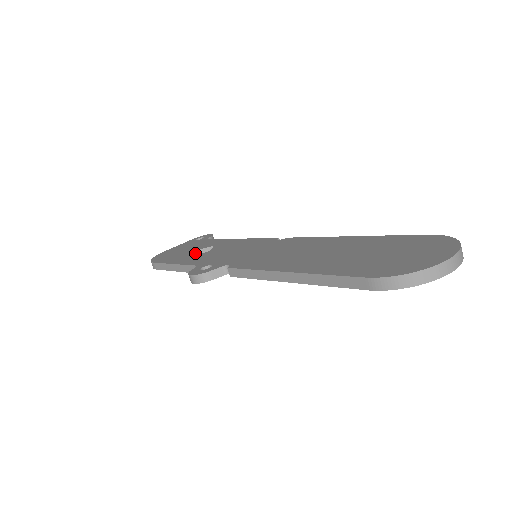
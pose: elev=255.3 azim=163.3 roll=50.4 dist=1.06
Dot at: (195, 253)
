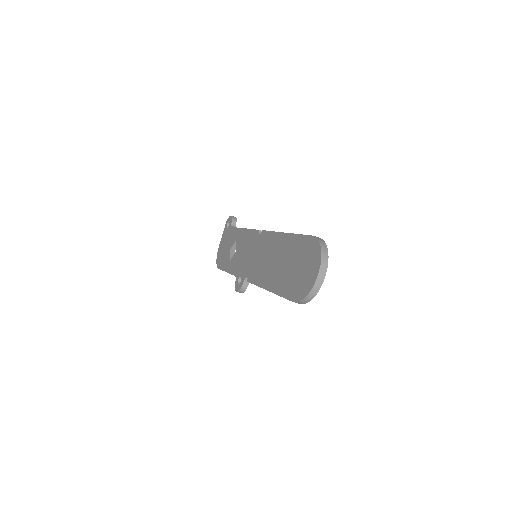
Dot at: (232, 250)
